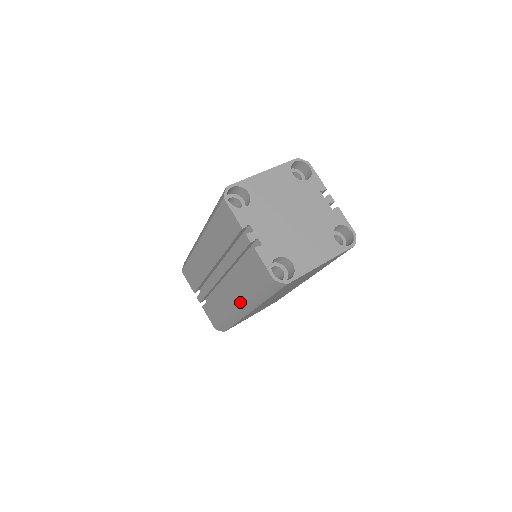
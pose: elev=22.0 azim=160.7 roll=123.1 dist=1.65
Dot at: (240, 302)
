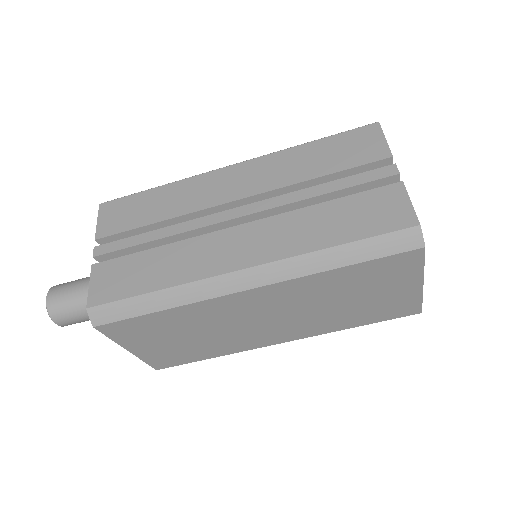
Dot at: (263, 257)
